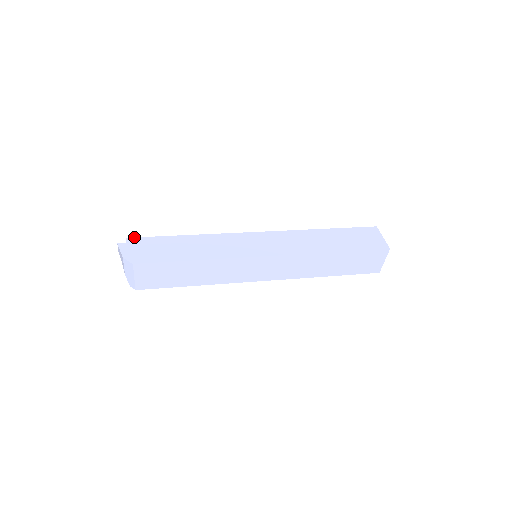
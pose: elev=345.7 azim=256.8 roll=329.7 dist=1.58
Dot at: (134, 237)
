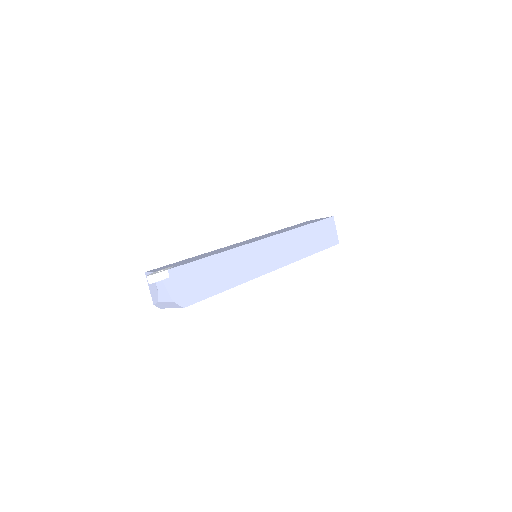
Dot at: (175, 267)
